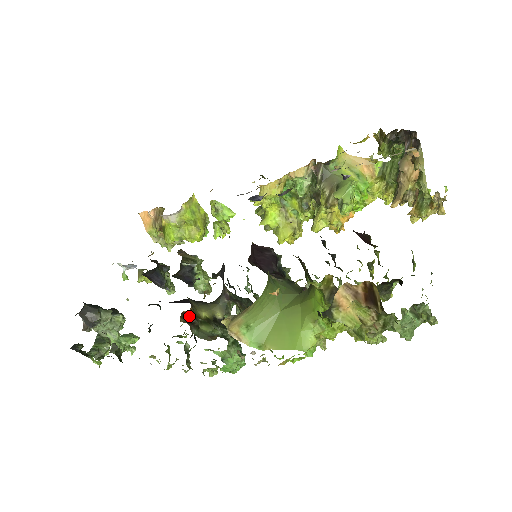
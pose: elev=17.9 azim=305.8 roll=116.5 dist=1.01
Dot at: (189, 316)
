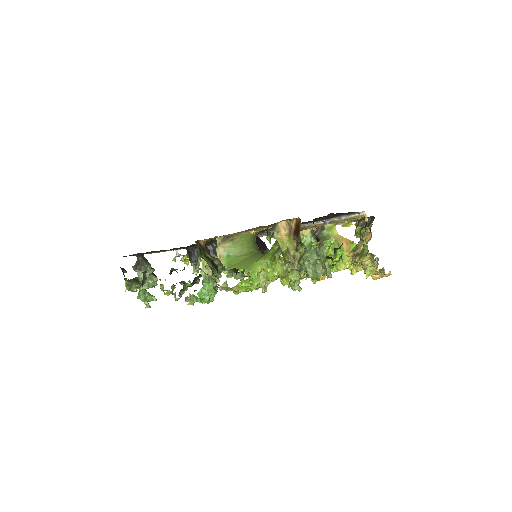
Dot at: (201, 245)
